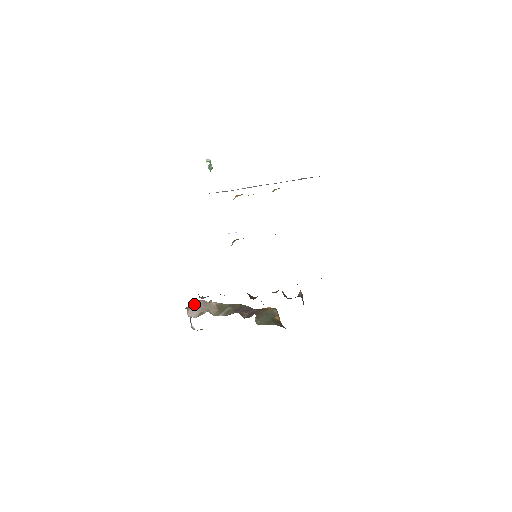
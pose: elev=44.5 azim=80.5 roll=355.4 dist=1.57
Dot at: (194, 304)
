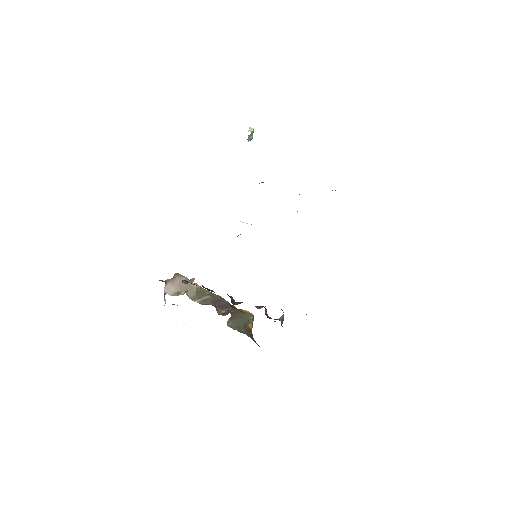
Dot at: (175, 279)
